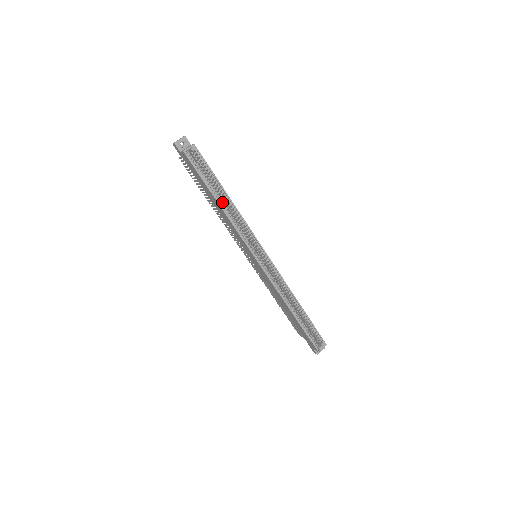
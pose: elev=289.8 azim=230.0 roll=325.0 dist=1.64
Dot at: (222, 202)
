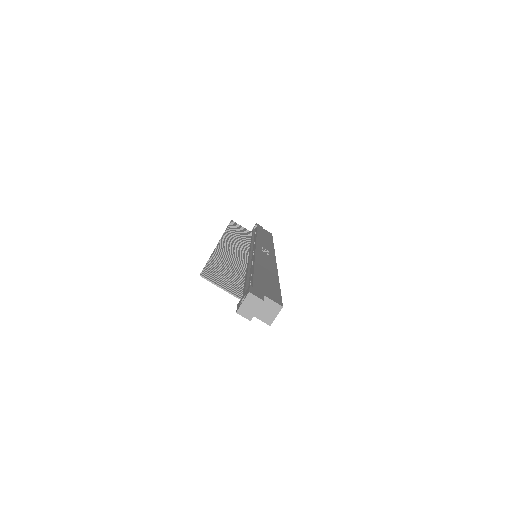
Dot at: occluded
